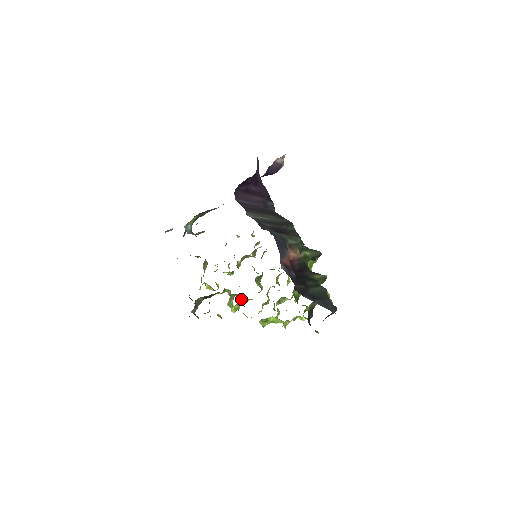
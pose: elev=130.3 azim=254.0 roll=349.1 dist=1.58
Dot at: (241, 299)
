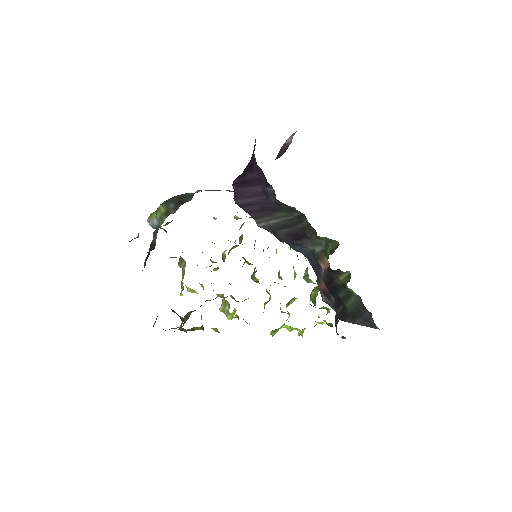
Dot at: (235, 300)
